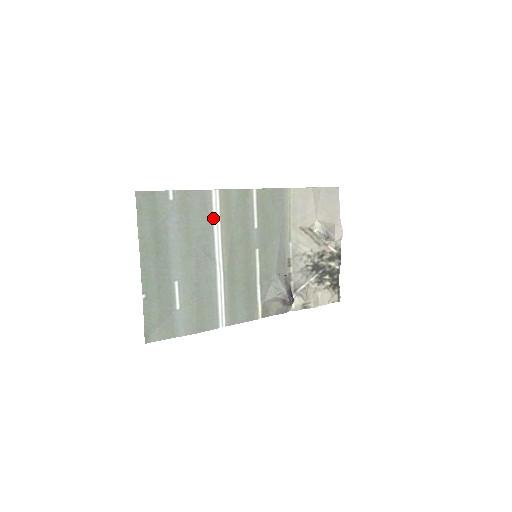
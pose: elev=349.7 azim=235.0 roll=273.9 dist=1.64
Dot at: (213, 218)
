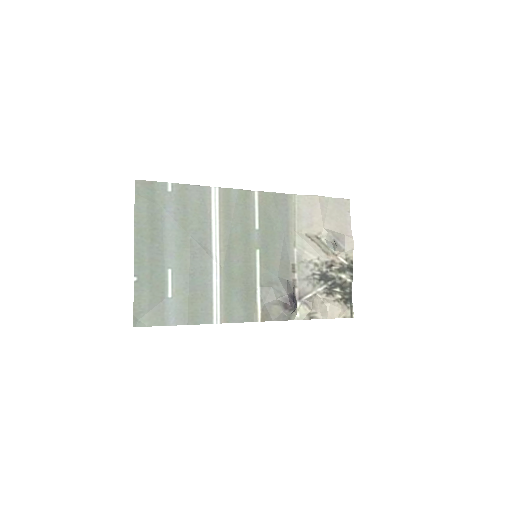
Dot at: (211, 213)
